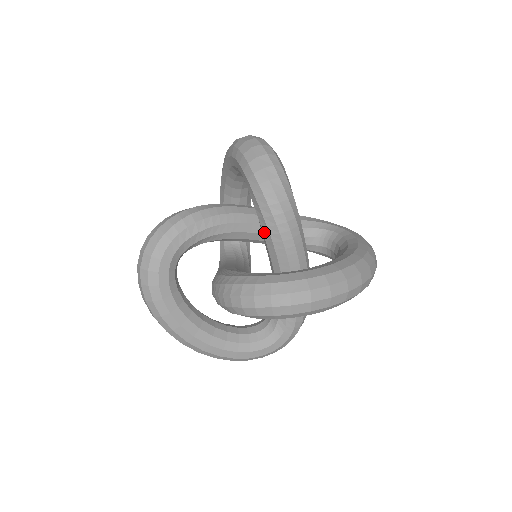
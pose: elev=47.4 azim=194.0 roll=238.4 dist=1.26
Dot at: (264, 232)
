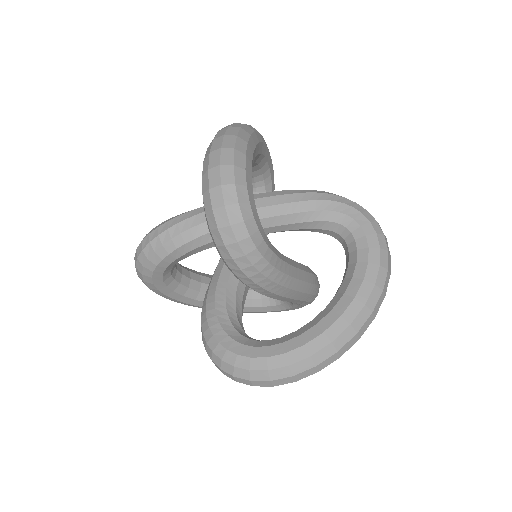
Dot at: occluded
